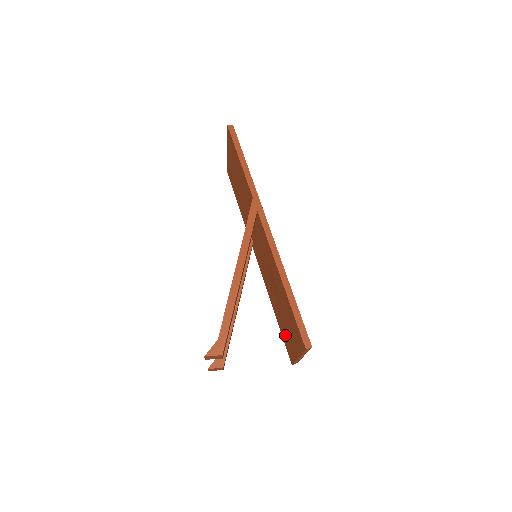
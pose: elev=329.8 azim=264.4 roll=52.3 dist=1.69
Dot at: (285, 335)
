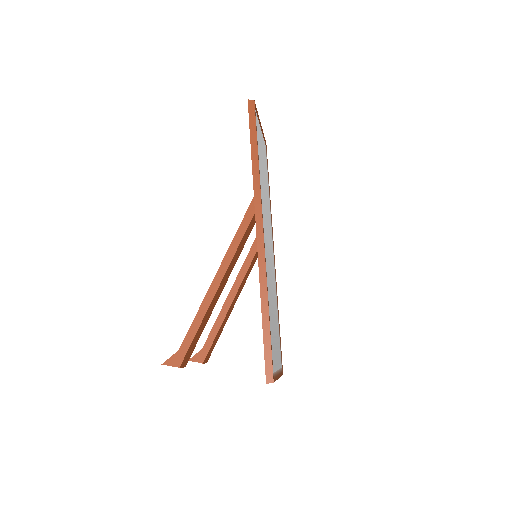
Dot at: occluded
